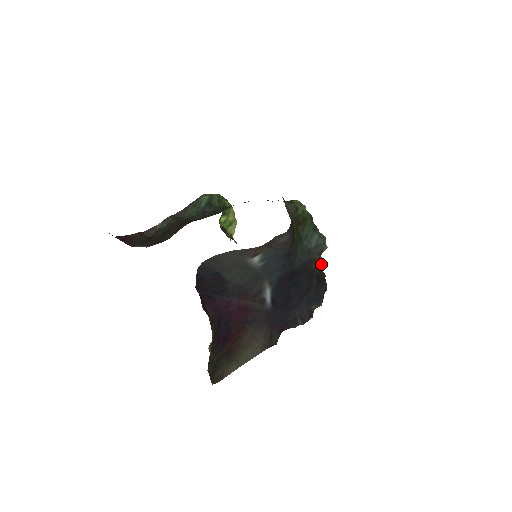
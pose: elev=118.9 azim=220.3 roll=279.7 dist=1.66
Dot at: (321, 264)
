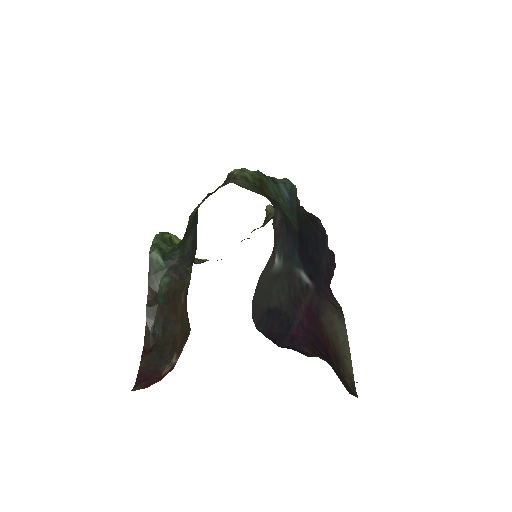
Dot at: occluded
